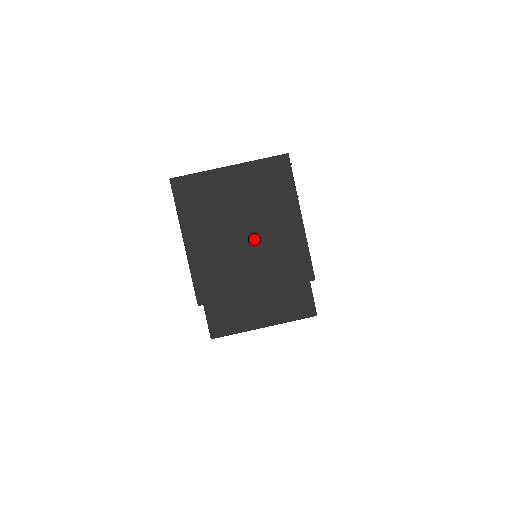
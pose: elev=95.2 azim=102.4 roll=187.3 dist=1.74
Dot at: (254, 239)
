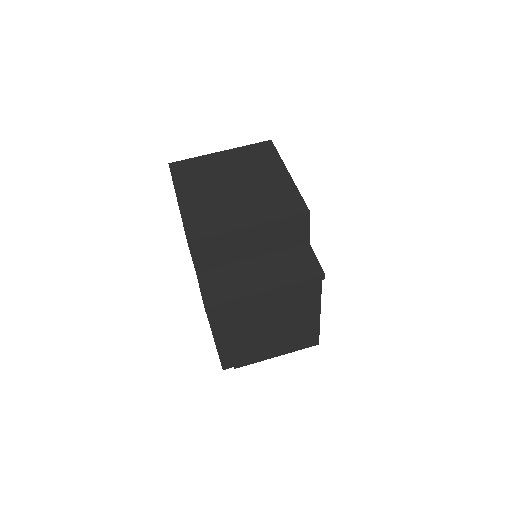
Dot at: (245, 190)
